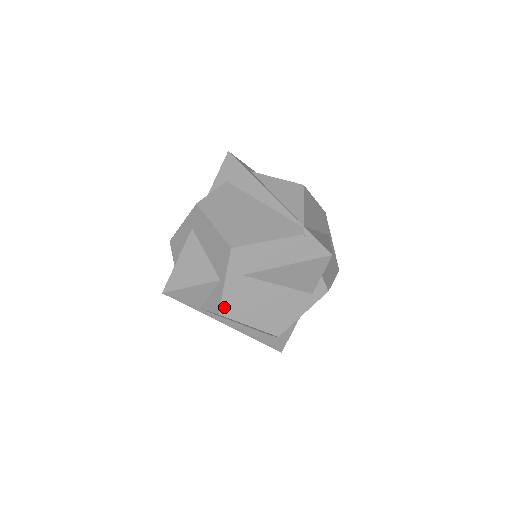
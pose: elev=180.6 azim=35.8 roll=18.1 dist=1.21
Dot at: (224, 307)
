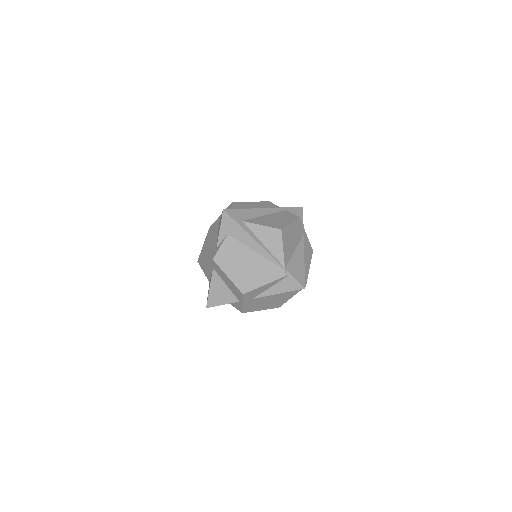
Dot at: (245, 310)
